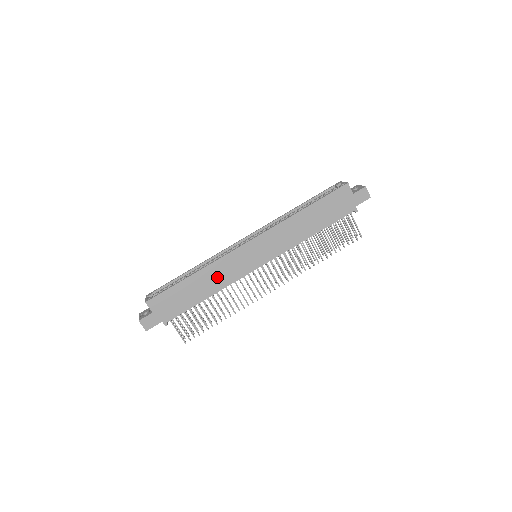
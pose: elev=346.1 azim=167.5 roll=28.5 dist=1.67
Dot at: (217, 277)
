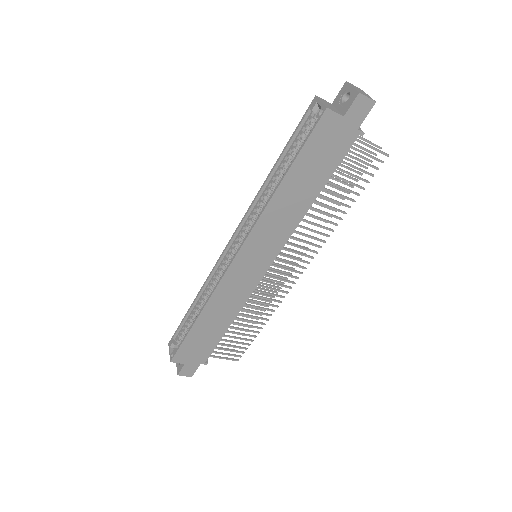
Dot at: (225, 306)
